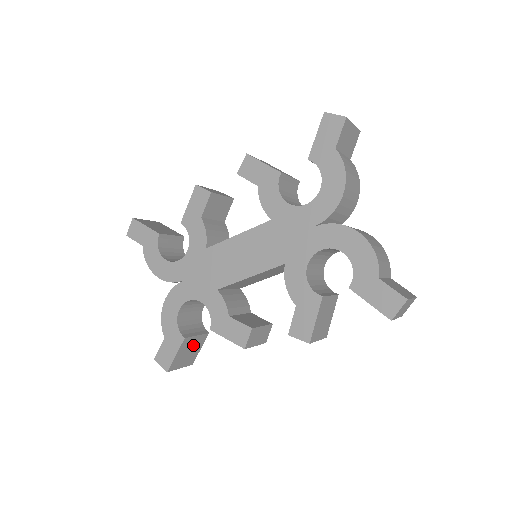
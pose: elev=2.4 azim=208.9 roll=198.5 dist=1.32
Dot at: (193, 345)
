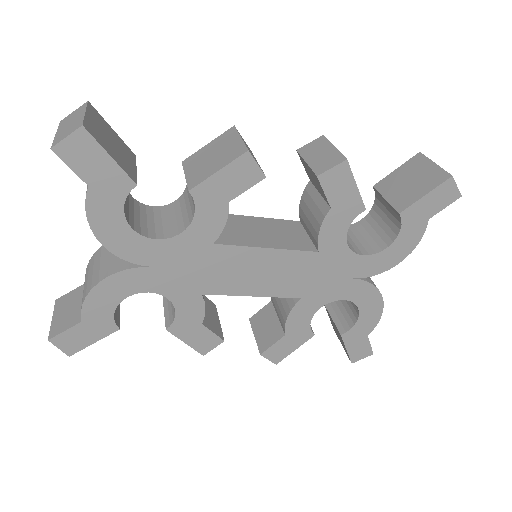
Dot at: occluded
